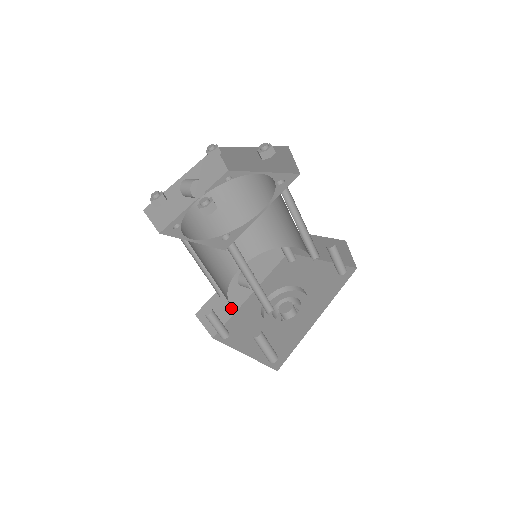
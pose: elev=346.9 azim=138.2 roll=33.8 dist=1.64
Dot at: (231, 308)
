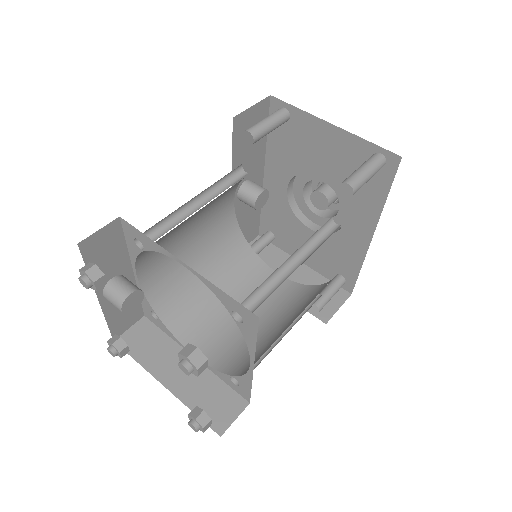
Dot at: (254, 210)
